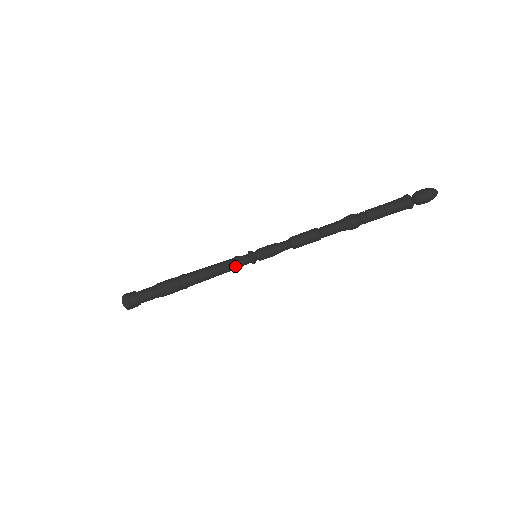
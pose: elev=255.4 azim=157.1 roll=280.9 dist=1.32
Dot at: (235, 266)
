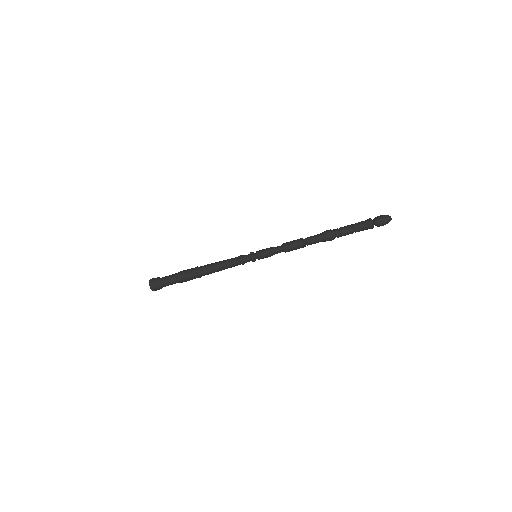
Dot at: (240, 263)
